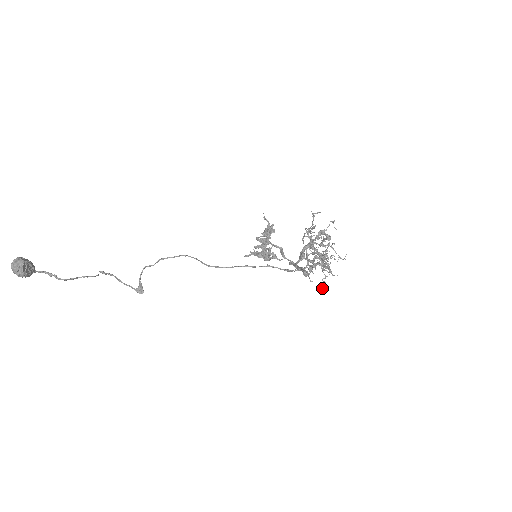
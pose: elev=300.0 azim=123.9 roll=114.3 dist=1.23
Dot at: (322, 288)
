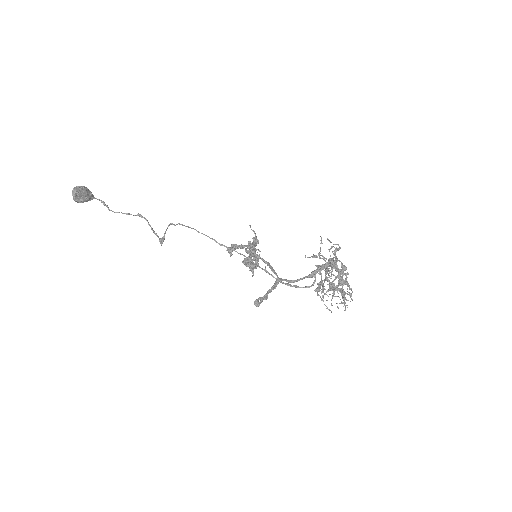
Dot at: (331, 312)
